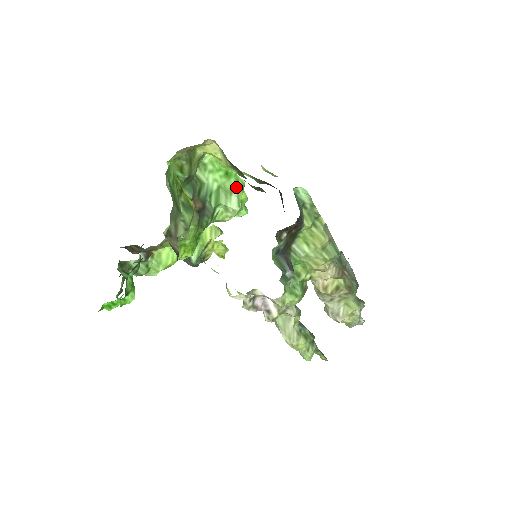
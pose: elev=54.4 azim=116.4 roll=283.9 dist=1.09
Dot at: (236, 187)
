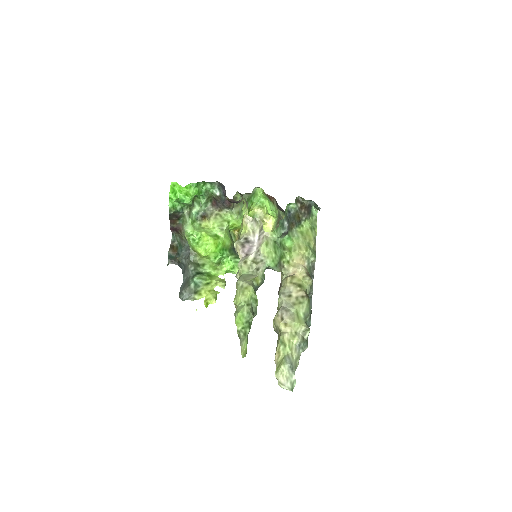
Dot at: occluded
